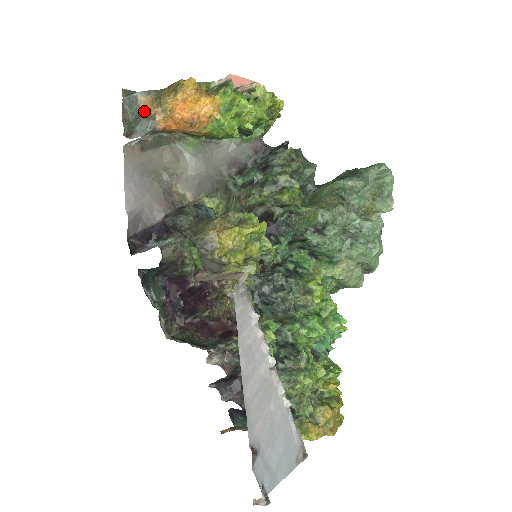
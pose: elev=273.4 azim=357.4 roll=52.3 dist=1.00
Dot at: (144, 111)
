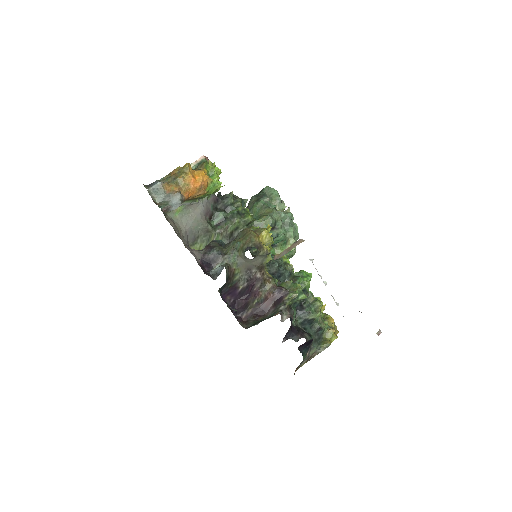
Dot at: (170, 191)
